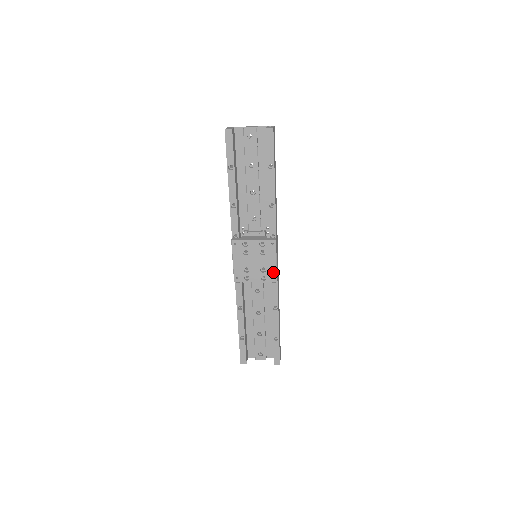
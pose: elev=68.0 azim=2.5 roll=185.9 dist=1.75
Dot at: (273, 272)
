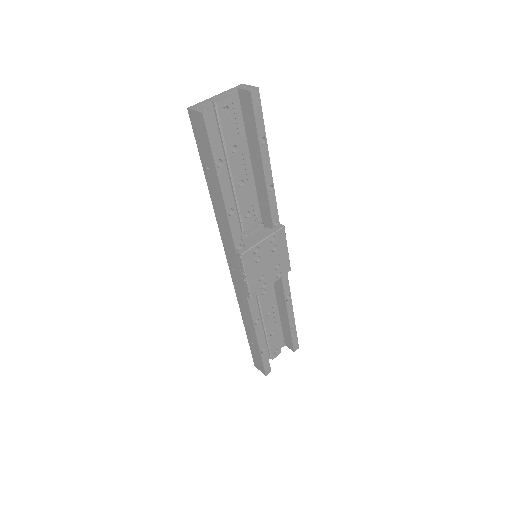
Dot at: (286, 263)
